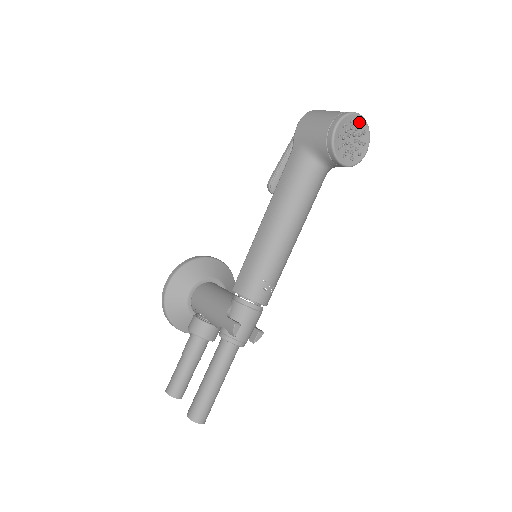
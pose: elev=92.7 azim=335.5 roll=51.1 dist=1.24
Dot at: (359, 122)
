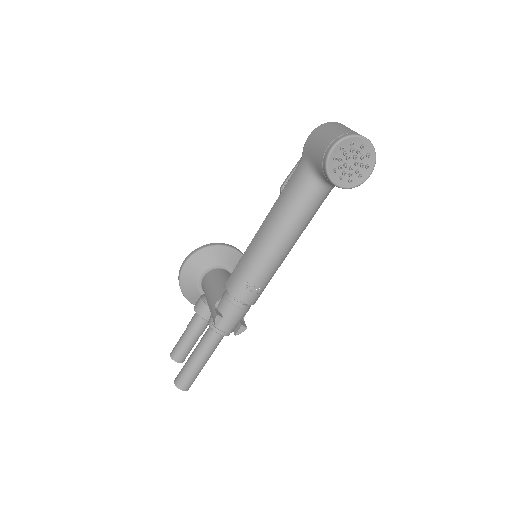
Dot at: (362, 145)
